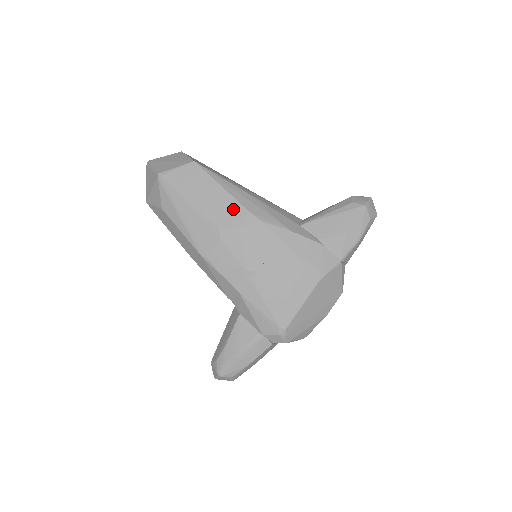
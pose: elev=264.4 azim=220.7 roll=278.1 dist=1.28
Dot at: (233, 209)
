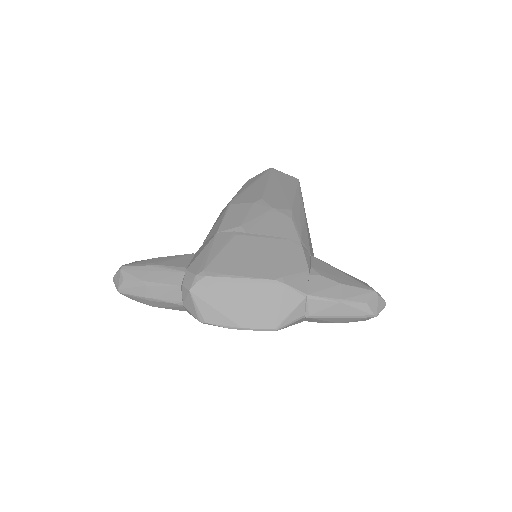
Dot at: (285, 202)
